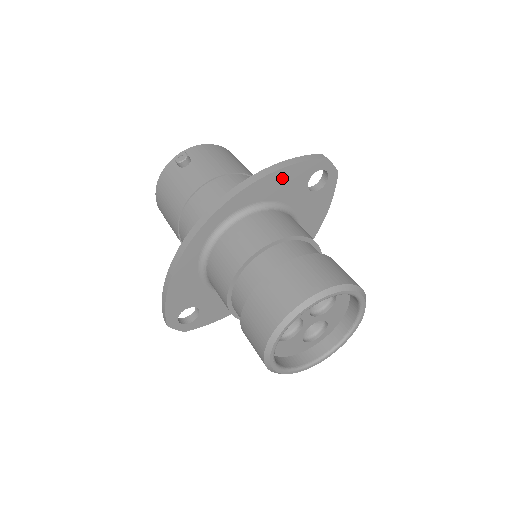
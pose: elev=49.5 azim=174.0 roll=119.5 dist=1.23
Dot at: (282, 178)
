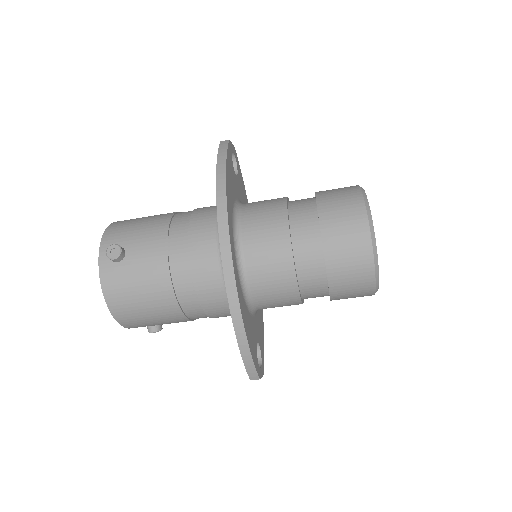
Dot at: (229, 176)
